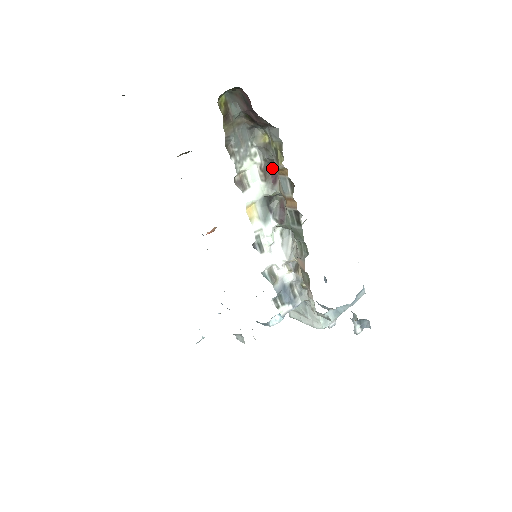
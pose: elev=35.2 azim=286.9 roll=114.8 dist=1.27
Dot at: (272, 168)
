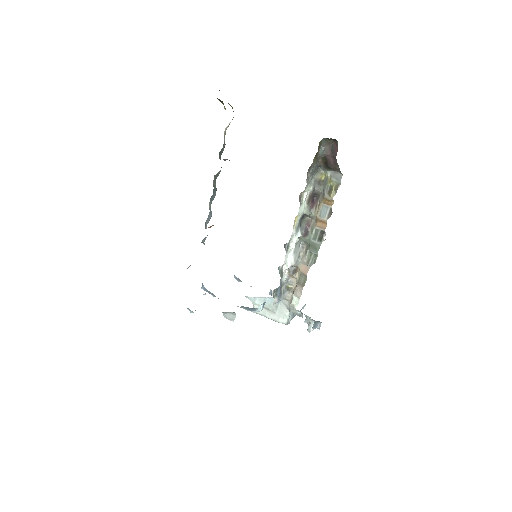
Dot at: (313, 197)
